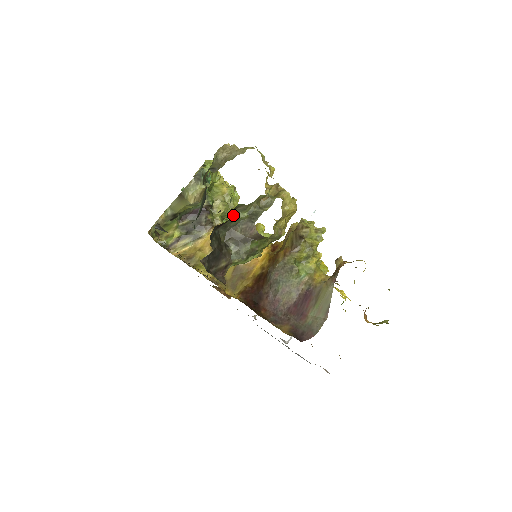
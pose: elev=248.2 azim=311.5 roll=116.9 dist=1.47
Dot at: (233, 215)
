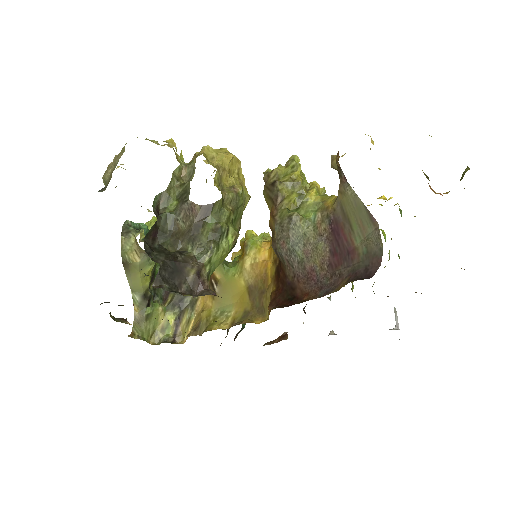
Dot at: (160, 214)
